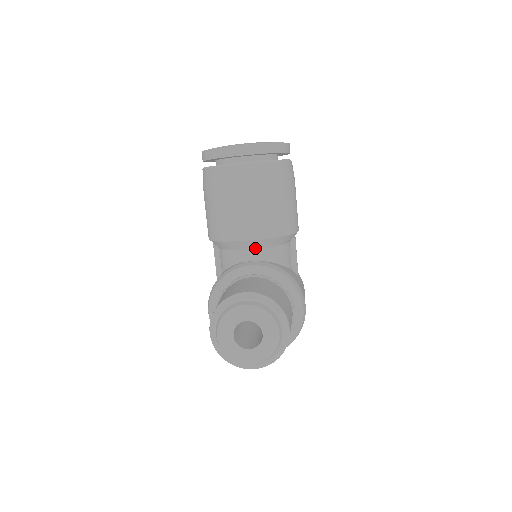
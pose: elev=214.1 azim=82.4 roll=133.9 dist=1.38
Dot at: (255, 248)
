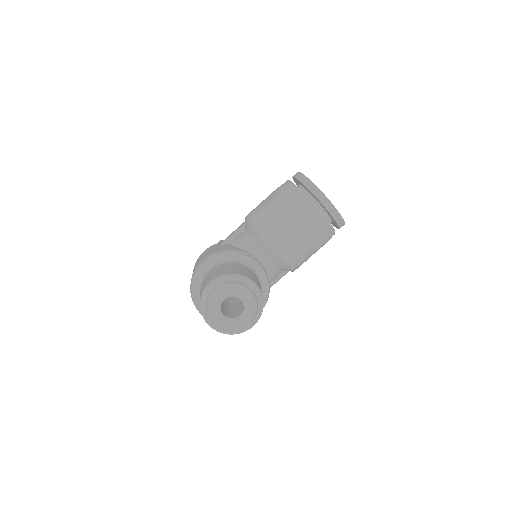
Dot at: (270, 257)
